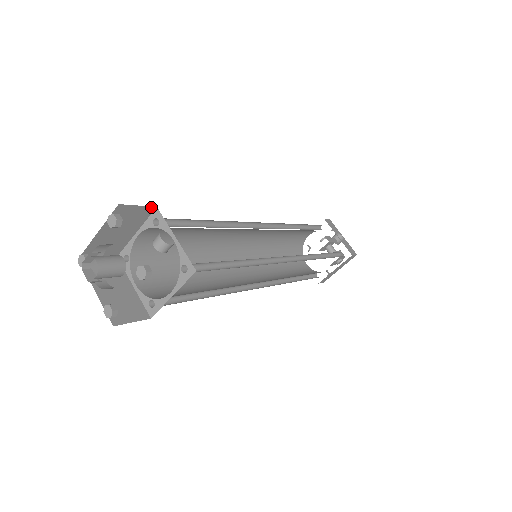
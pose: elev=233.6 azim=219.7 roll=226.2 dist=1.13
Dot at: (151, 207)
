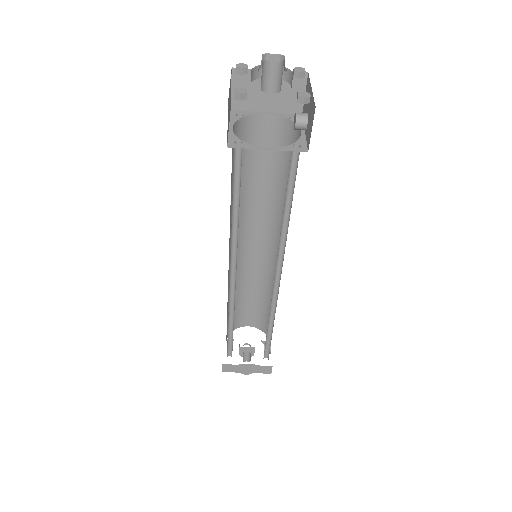
Dot at: (302, 109)
